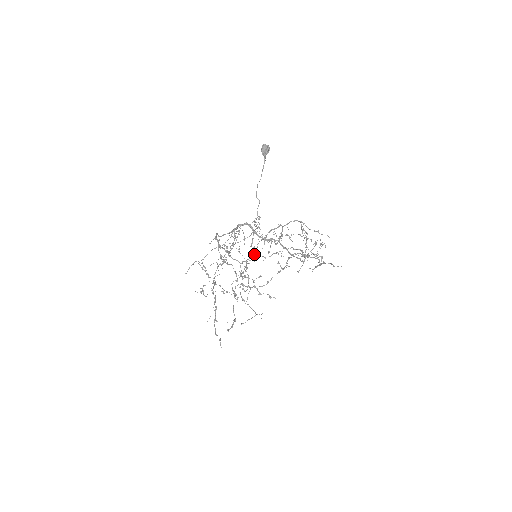
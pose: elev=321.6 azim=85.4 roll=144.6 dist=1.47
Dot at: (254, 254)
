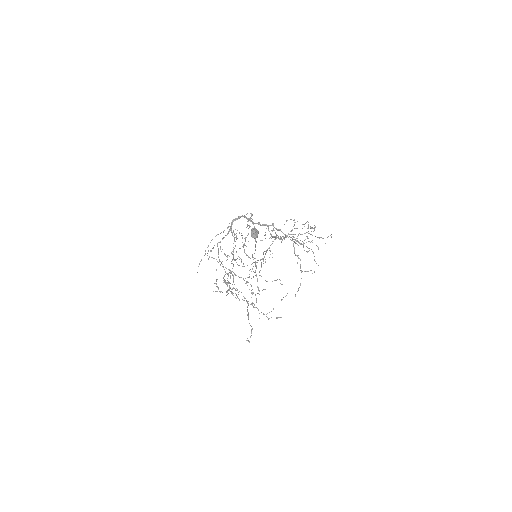
Dot at: (256, 274)
